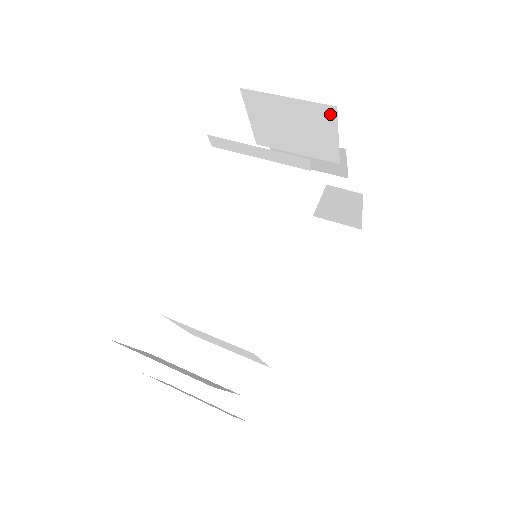
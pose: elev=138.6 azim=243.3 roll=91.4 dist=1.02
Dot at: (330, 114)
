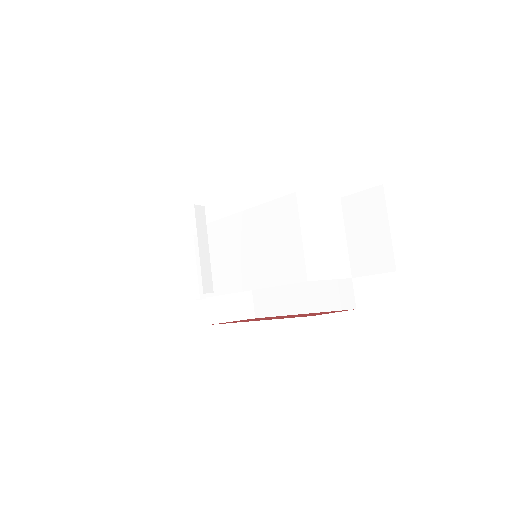
Dot at: occluded
